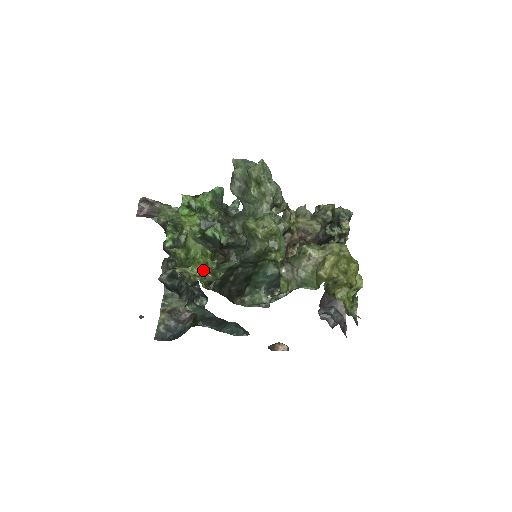
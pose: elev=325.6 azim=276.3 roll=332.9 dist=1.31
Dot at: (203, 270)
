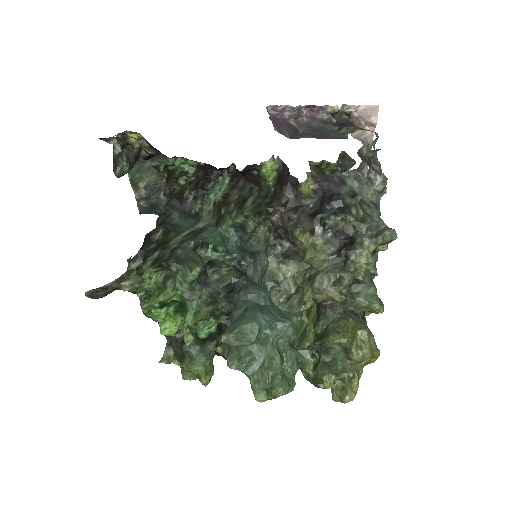
Dot at: (211, 377)
